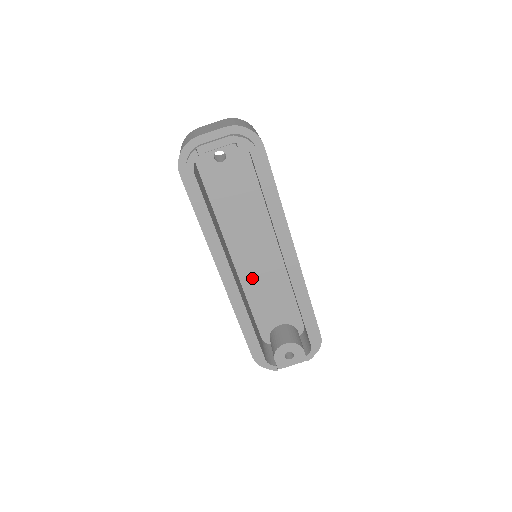
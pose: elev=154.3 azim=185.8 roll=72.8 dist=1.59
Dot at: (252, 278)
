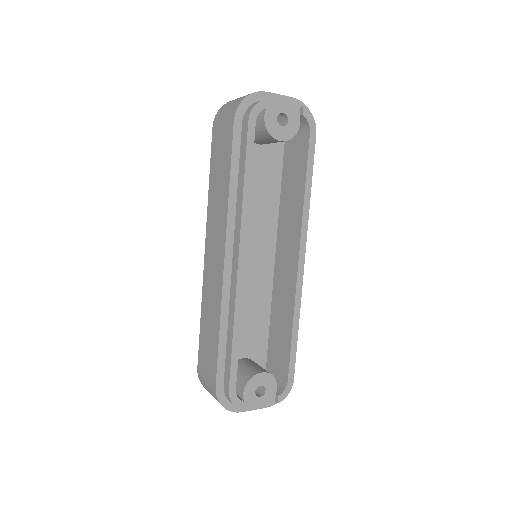
Dot at: occluded
